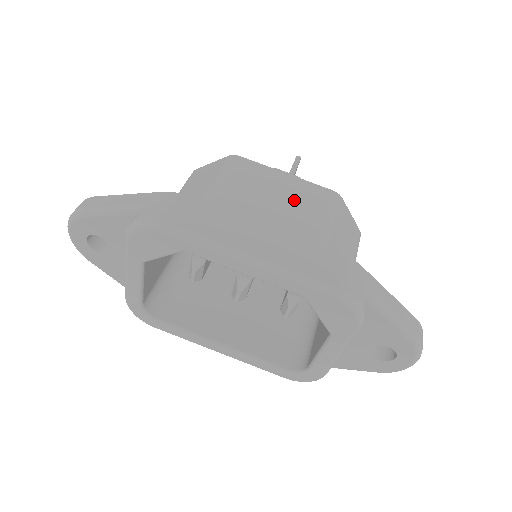
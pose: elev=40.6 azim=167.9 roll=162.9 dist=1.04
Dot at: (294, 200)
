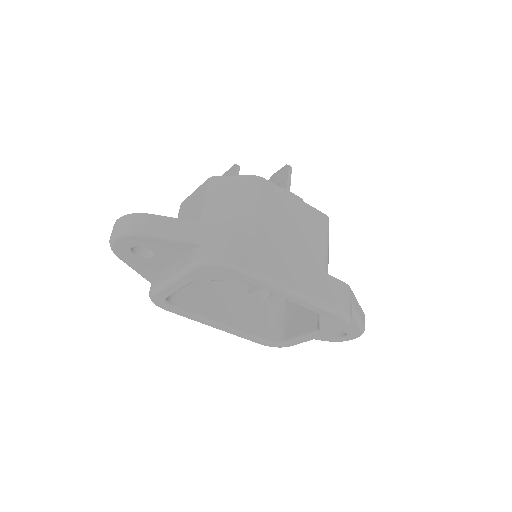
Dot at: (305, 226)
